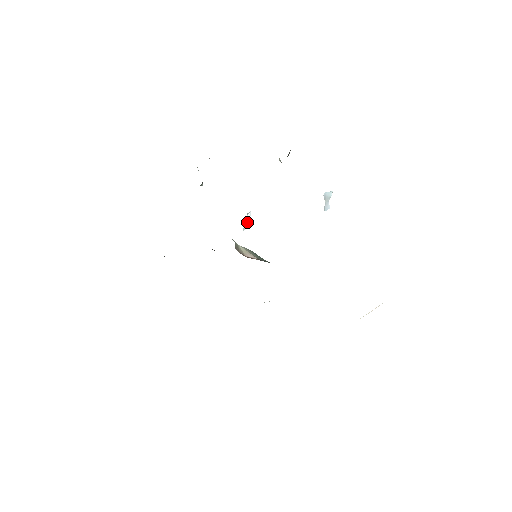
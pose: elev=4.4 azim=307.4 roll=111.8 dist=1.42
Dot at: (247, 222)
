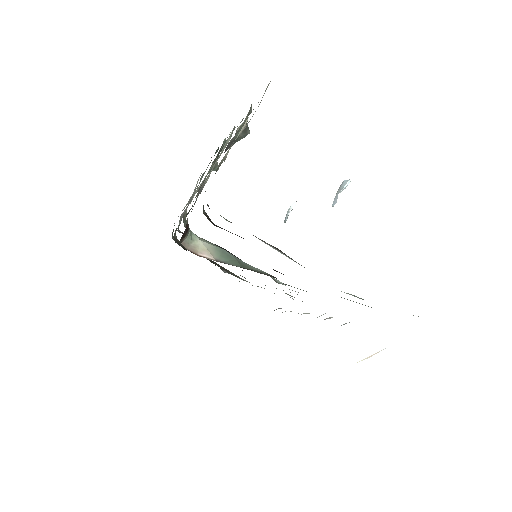
Dot at: (287, 214)
